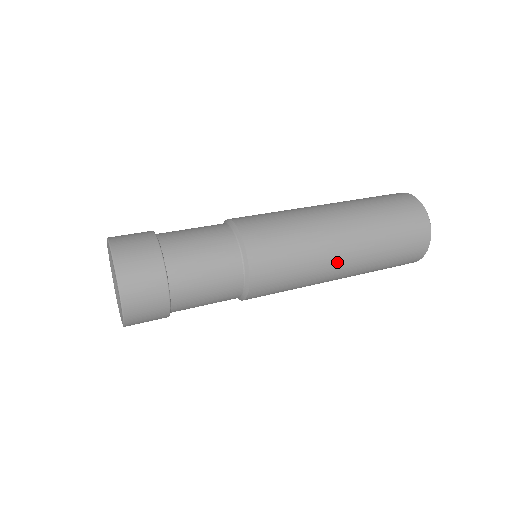
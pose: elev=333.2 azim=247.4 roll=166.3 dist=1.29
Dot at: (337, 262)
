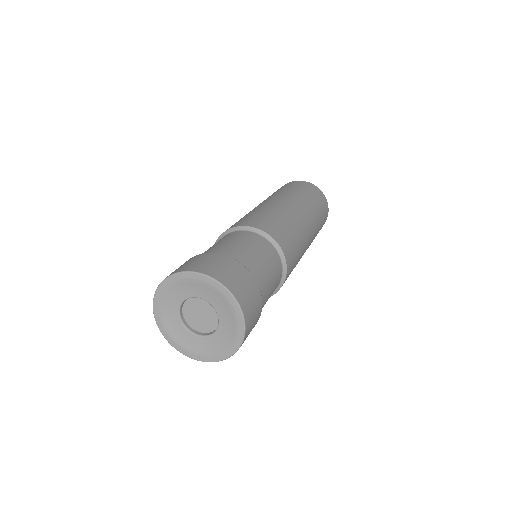
Dot at: (300, 215)
